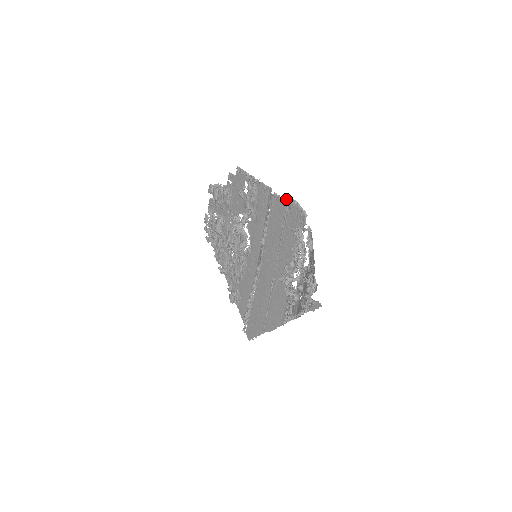
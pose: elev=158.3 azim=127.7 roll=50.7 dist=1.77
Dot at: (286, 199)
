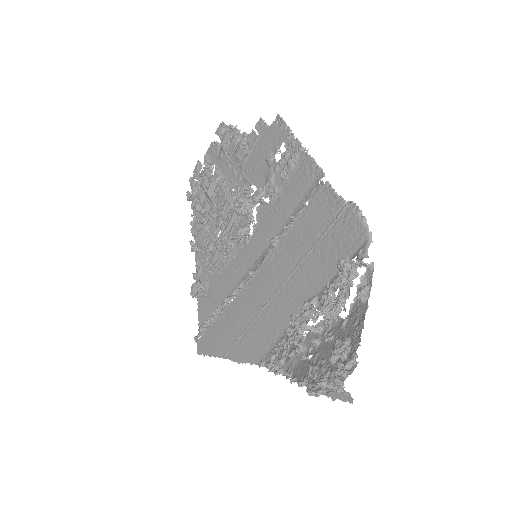
Dot at: (345, 200)
